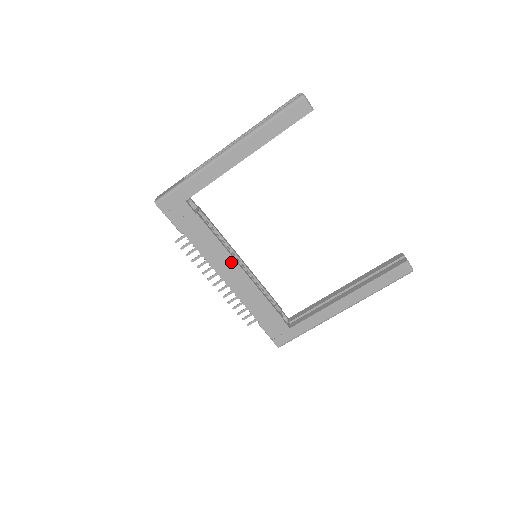
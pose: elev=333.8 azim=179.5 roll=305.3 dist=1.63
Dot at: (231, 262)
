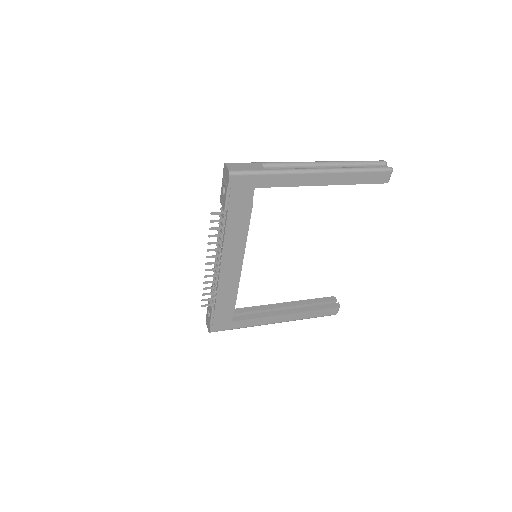
Dot at: (240, 254)
